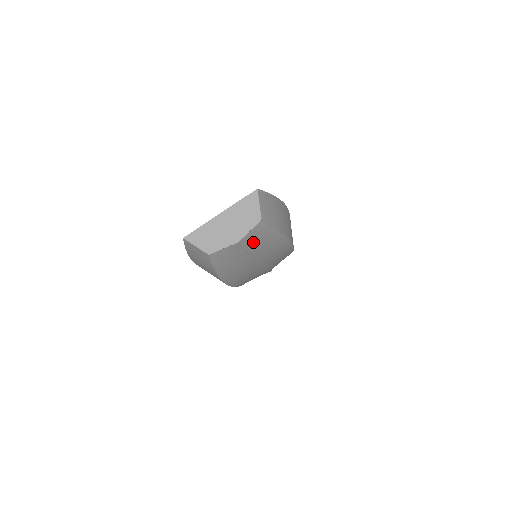
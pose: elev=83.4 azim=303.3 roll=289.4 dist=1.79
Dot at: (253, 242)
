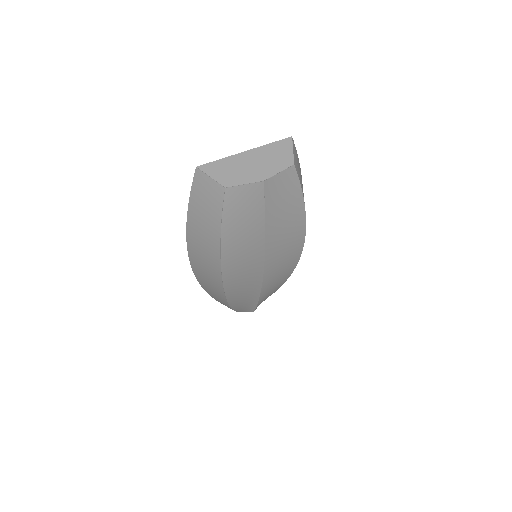
Dot at: (276, 196)
